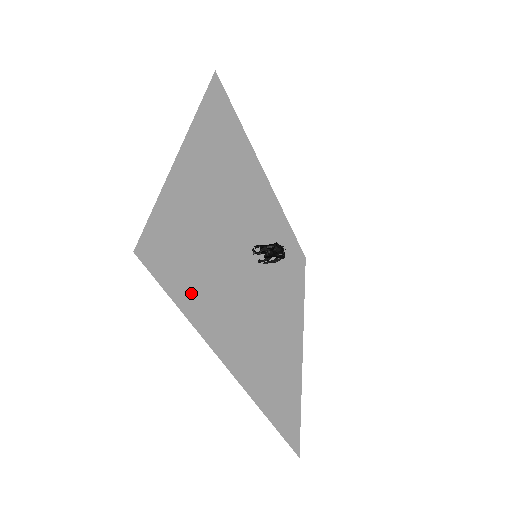
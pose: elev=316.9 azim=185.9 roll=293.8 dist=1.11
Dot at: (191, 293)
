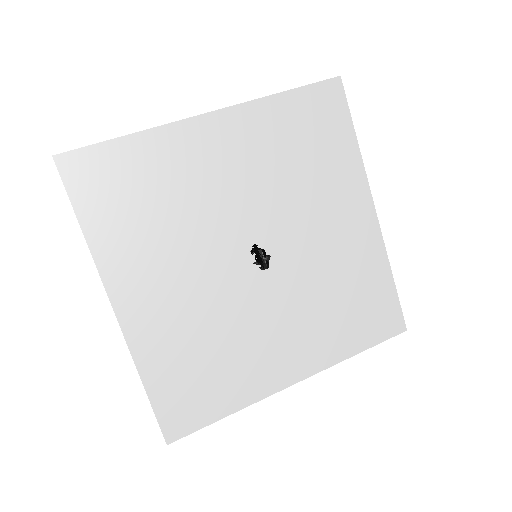
Dot at: (103, 217)
